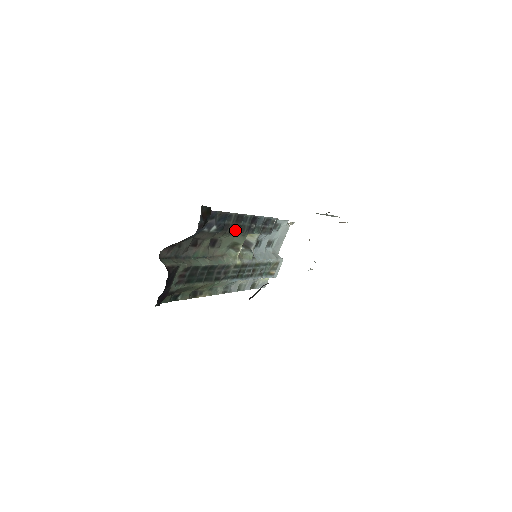
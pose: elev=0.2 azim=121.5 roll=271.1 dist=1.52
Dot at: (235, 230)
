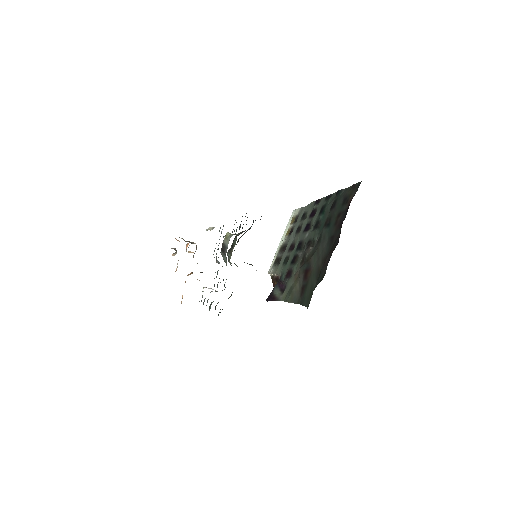
Dot at: occluded
